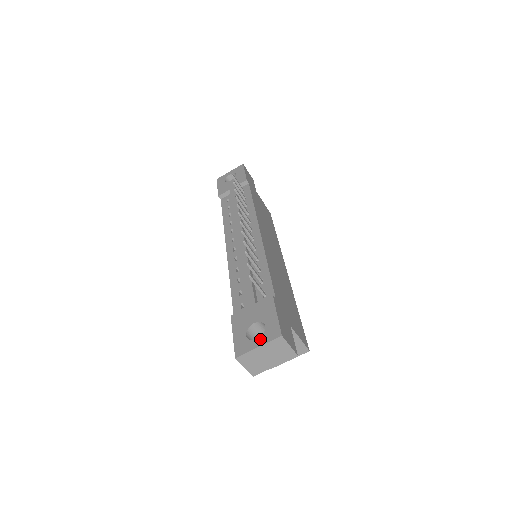
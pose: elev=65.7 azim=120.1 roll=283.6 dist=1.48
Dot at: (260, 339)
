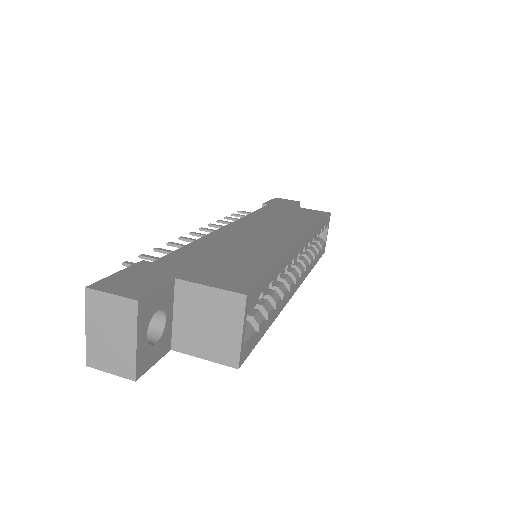
Dot at: occluded
